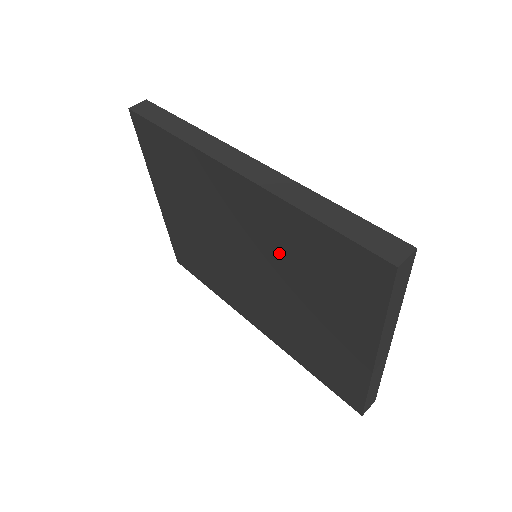
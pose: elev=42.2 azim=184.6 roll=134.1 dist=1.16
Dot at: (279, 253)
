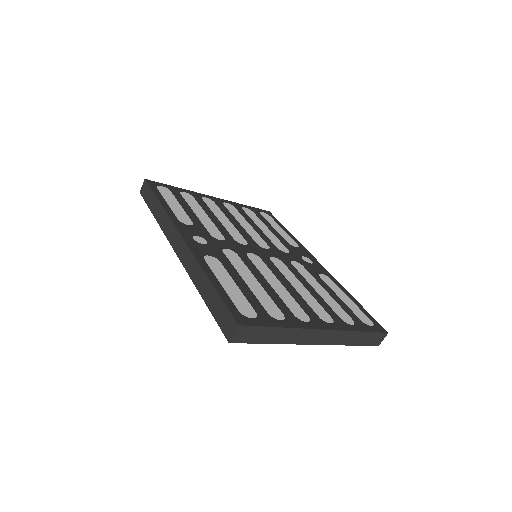
Dot at: occluded
